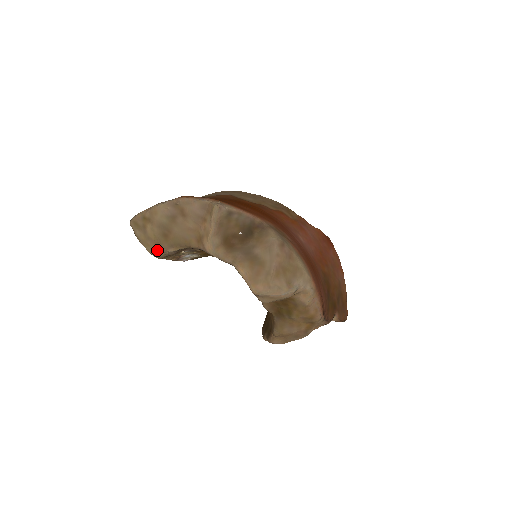
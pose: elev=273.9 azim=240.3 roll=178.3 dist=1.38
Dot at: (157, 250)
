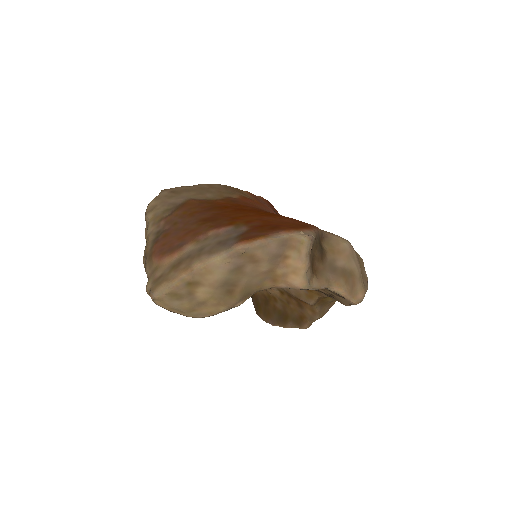
Dot at: (213, 311)
